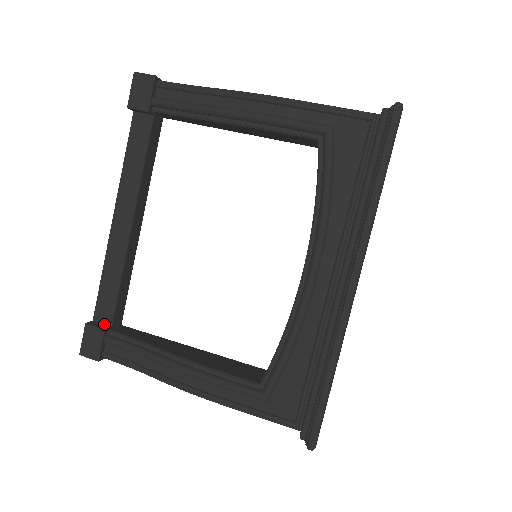
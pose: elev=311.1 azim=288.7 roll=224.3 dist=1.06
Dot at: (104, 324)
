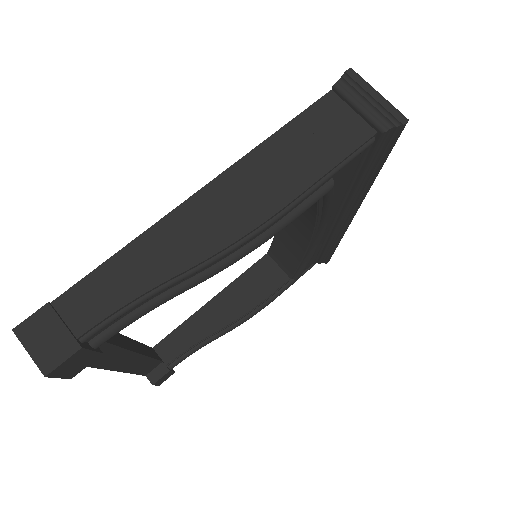
Dot at: (156, 368)
